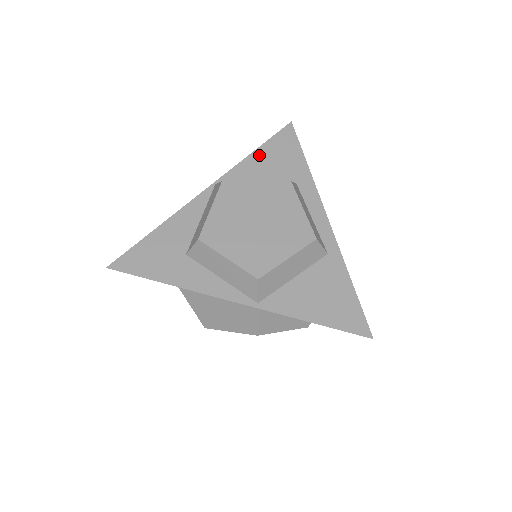
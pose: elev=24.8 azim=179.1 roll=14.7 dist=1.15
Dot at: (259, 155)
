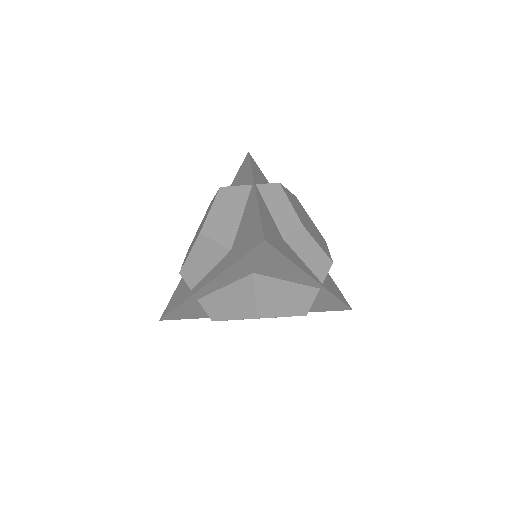
Dot at: (255, 170)
